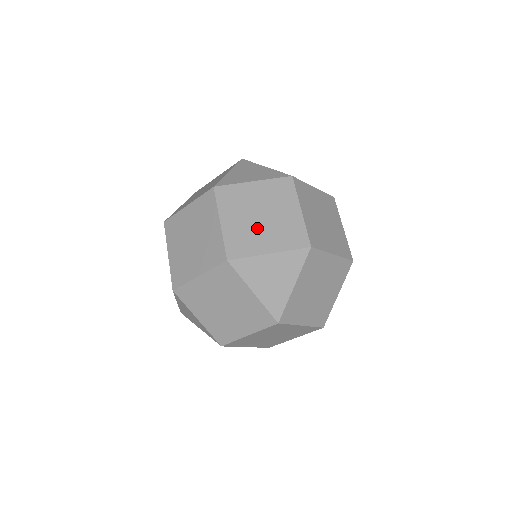
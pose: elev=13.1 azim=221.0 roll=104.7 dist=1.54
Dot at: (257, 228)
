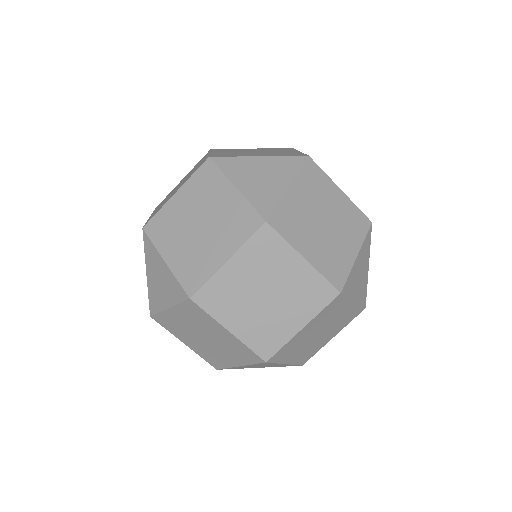
Dot at: (307, 342)
